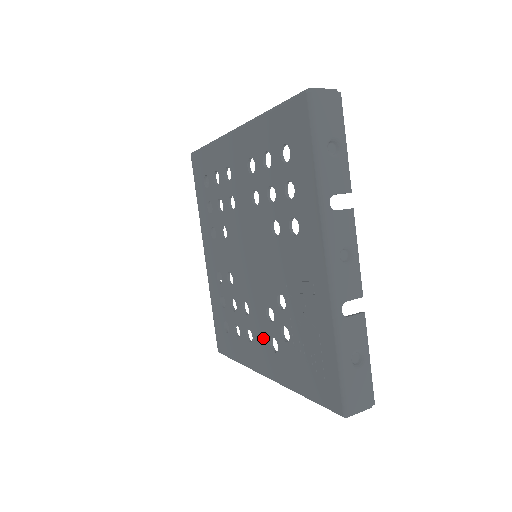
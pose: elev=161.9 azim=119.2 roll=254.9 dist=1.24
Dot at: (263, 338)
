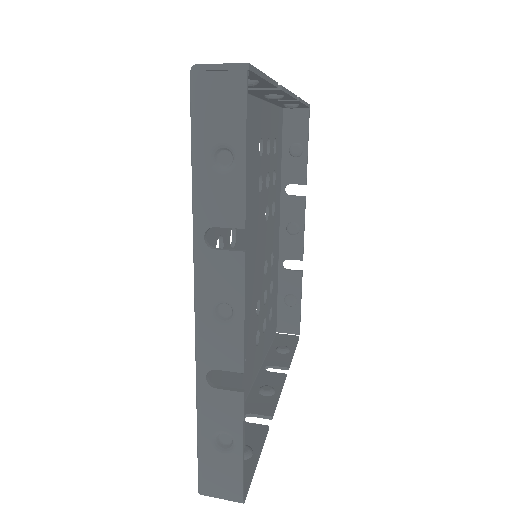
Dot at: occluded
